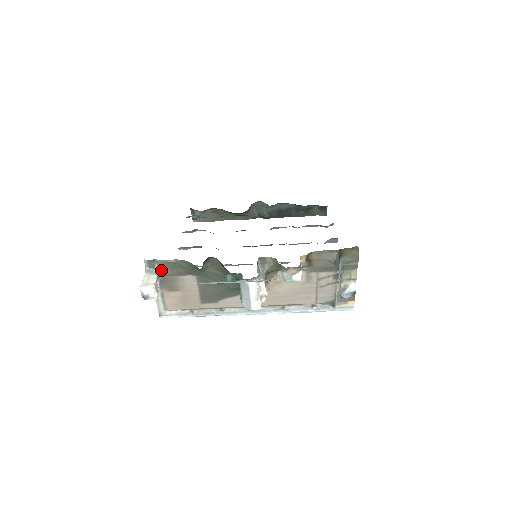
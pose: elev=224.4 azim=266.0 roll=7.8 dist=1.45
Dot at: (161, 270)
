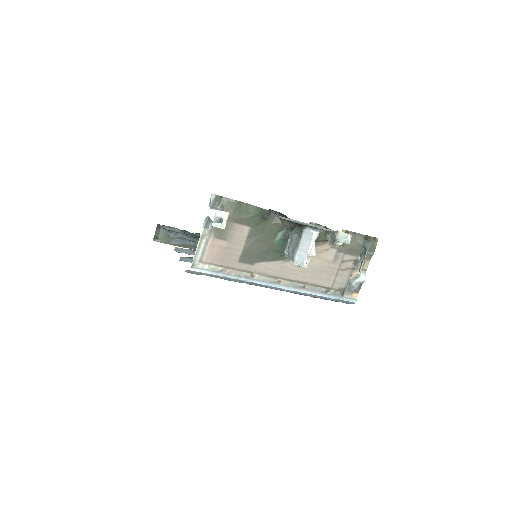
Dot at: occluded
